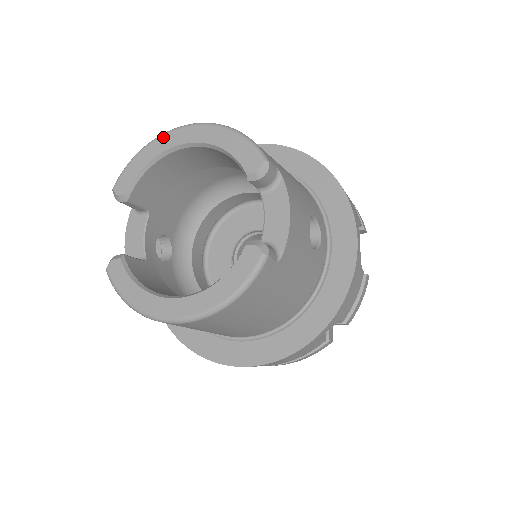
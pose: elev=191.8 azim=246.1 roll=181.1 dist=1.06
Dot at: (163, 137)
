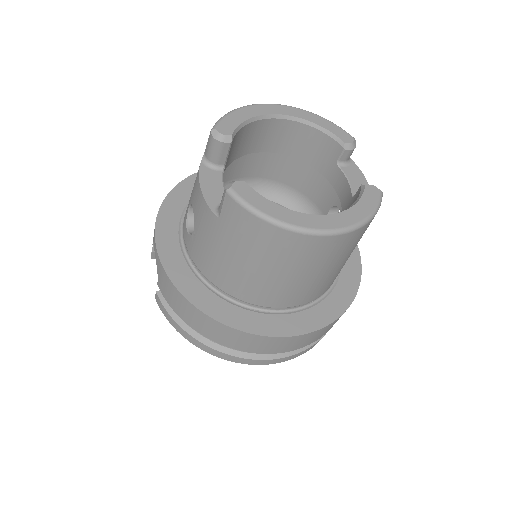
Dot at: (258, 105)
